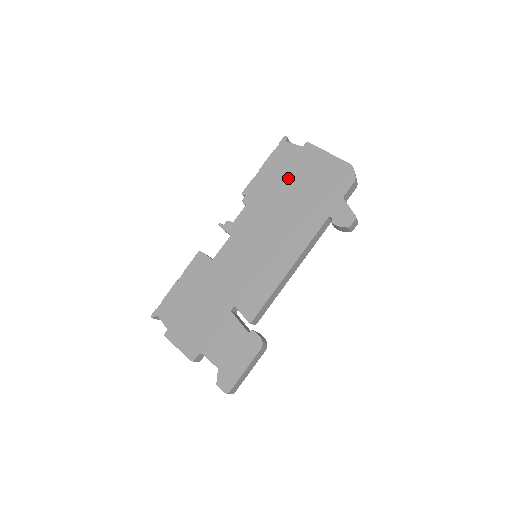
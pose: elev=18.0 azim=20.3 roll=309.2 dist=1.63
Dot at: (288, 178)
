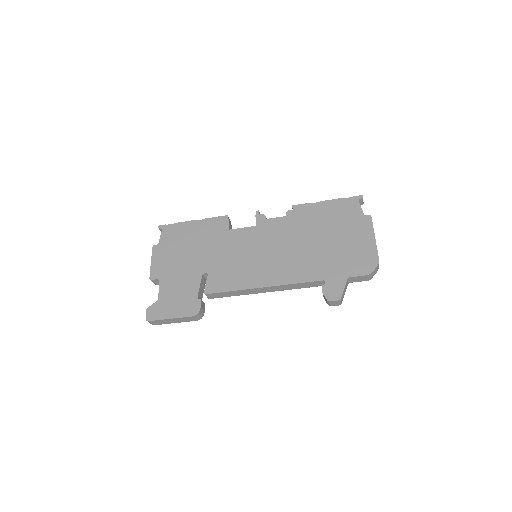
Dot at: (331, 226)
